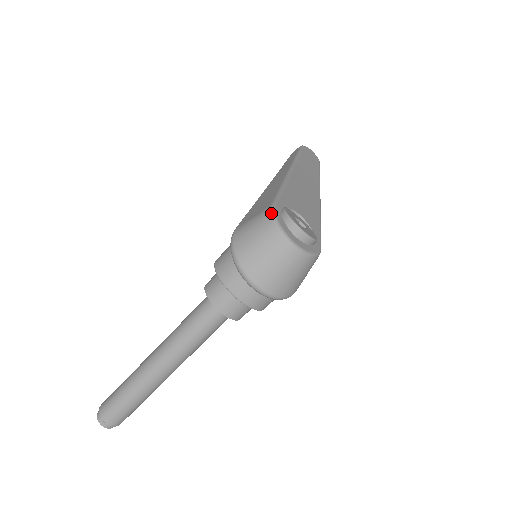
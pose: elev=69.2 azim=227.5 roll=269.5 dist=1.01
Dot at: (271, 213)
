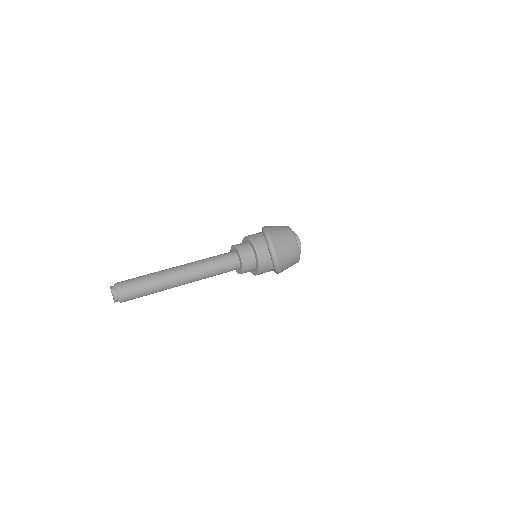
Dot at: (288, 226)
